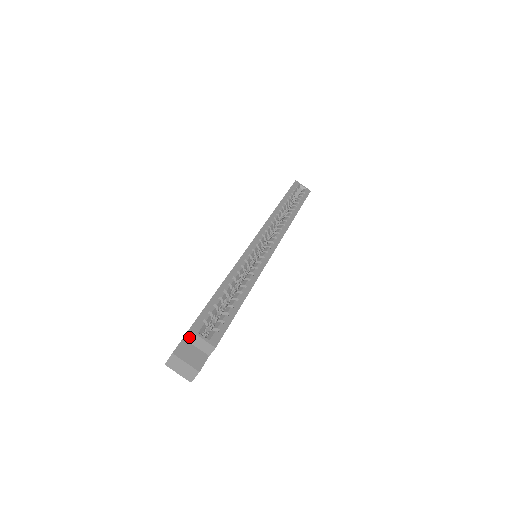
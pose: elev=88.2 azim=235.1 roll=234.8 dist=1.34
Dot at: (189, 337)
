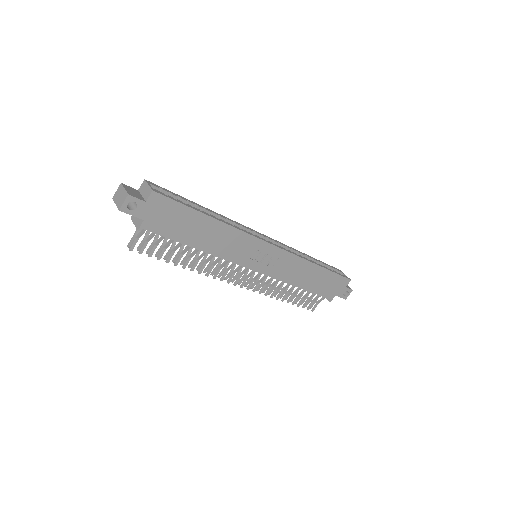
Dot at: (142, 187)
